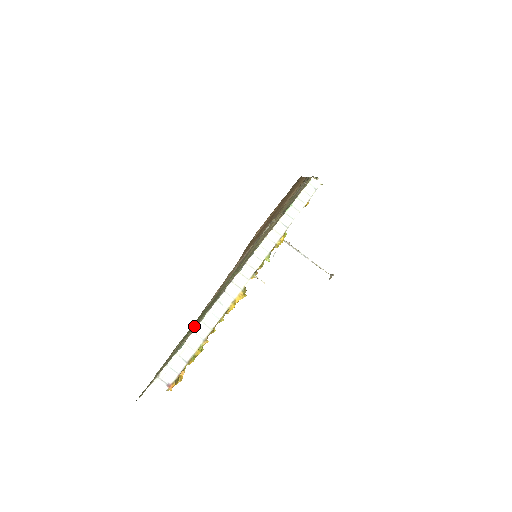
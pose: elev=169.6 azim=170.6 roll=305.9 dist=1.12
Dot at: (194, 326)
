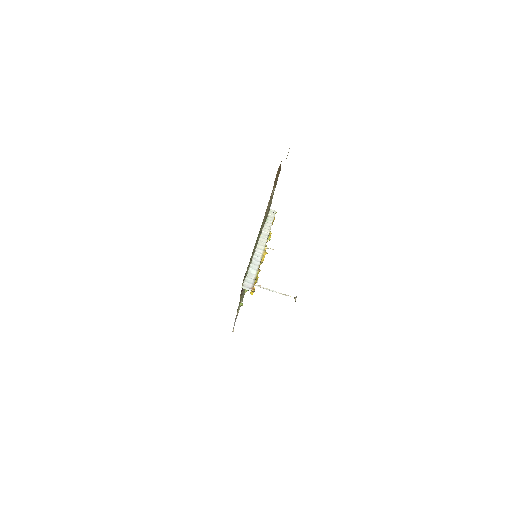
Dot at: occluded
